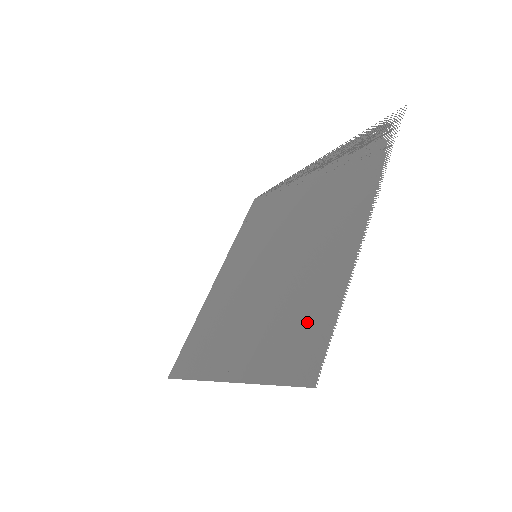
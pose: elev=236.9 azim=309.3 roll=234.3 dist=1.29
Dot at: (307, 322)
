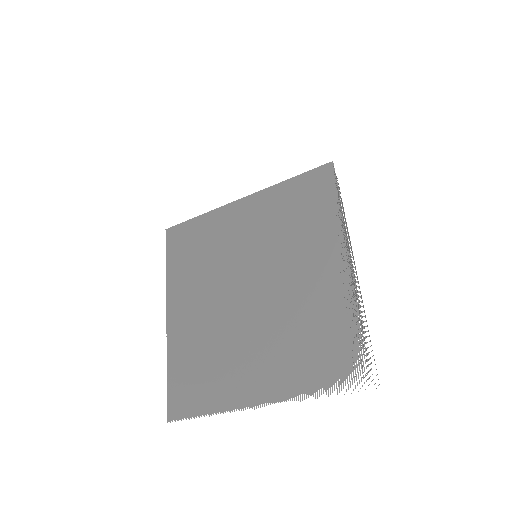
Dot at: (198, 387)
